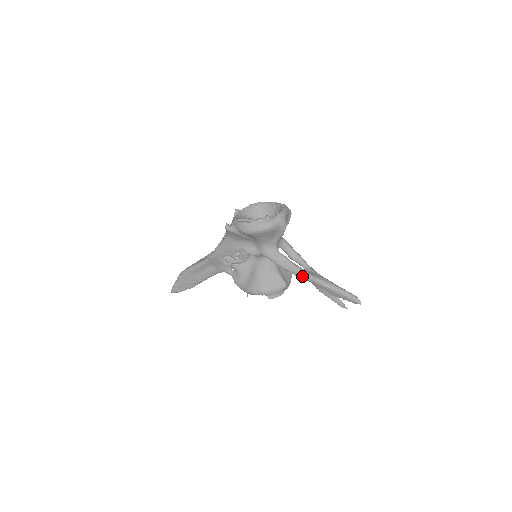
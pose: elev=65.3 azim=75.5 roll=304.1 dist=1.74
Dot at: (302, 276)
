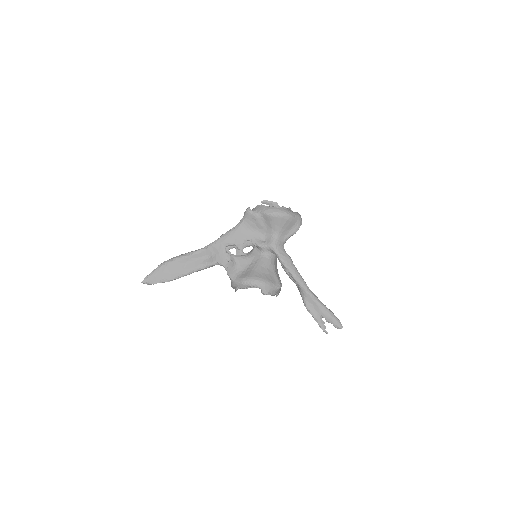
Dot at: (299, 280)
